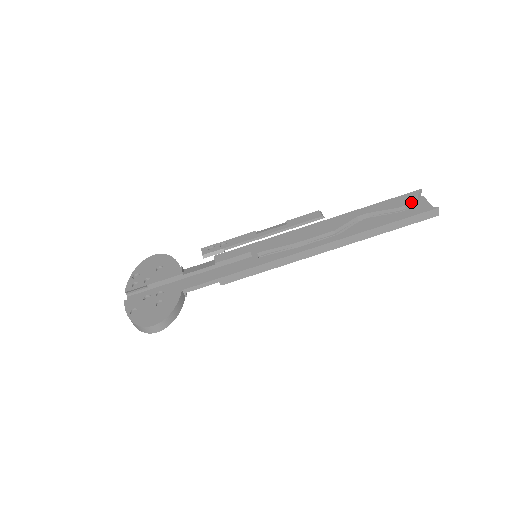
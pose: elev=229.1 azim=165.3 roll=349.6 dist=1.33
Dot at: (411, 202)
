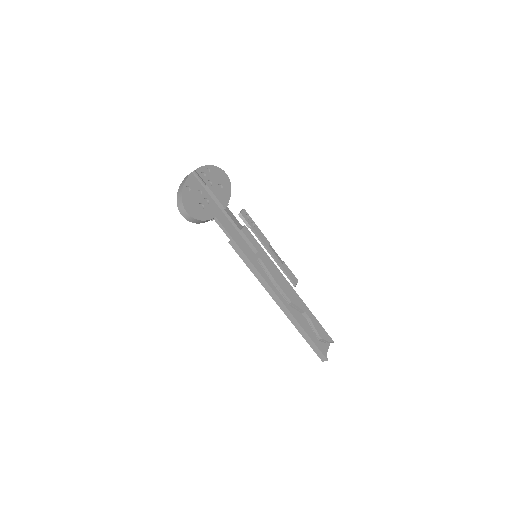
Dot at: (325, 341)
